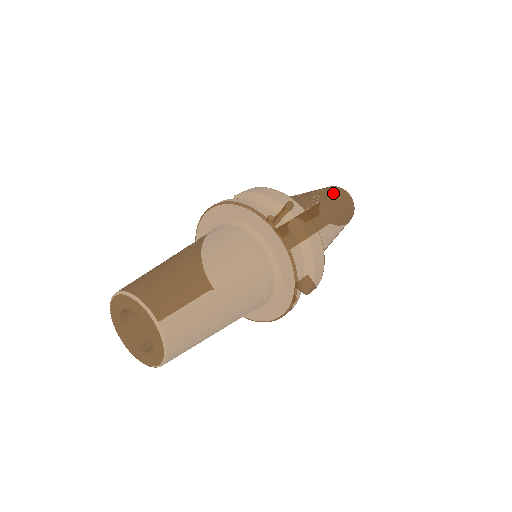
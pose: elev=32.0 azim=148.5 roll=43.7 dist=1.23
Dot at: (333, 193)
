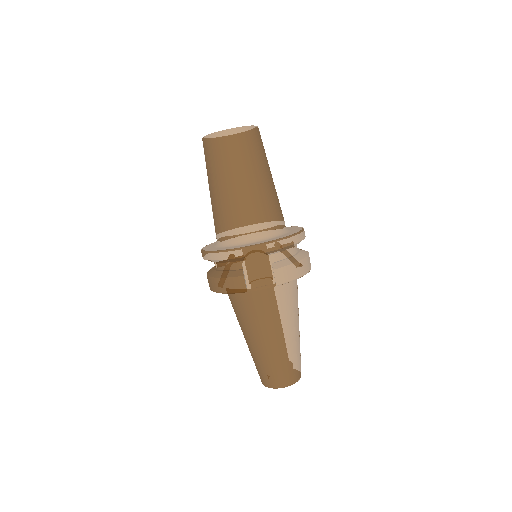
Dot at: occluded
